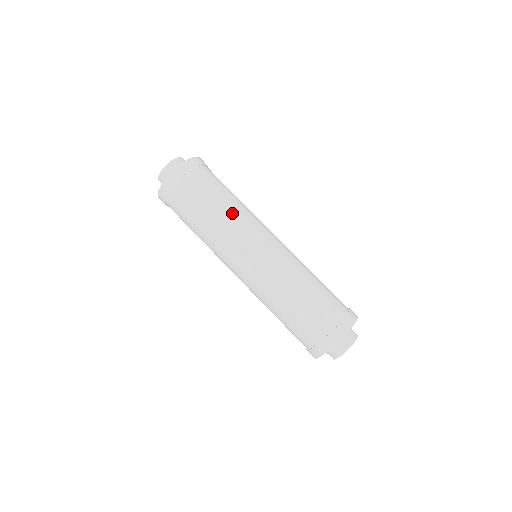
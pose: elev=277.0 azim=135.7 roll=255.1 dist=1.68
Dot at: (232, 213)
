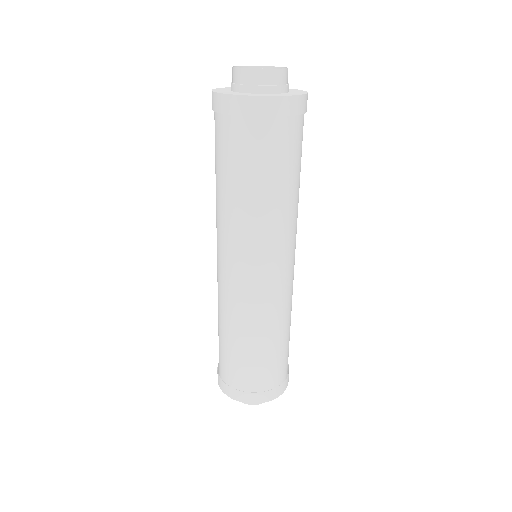
Dot at: (292, 207)
